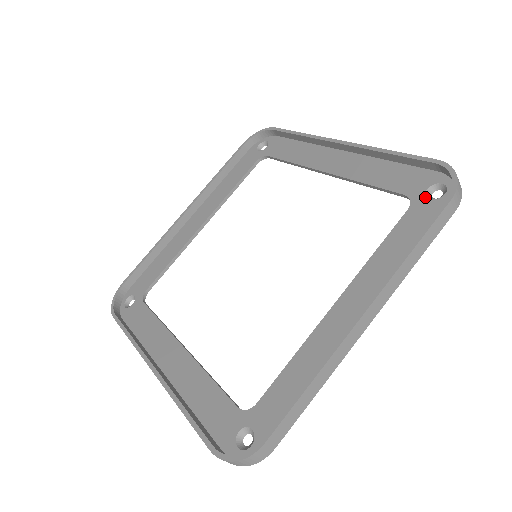
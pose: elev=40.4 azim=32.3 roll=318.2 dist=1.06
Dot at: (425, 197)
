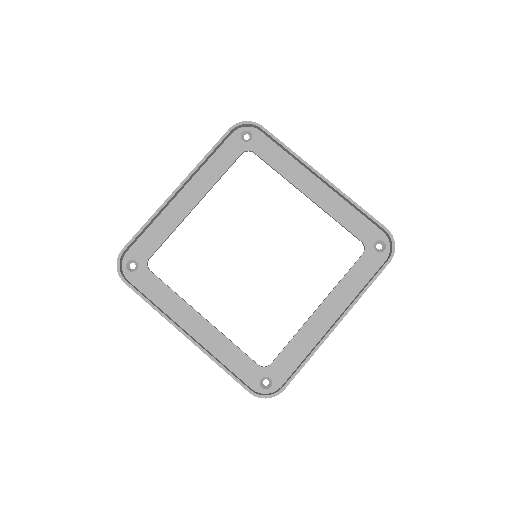
Dot at: (374, 248)
